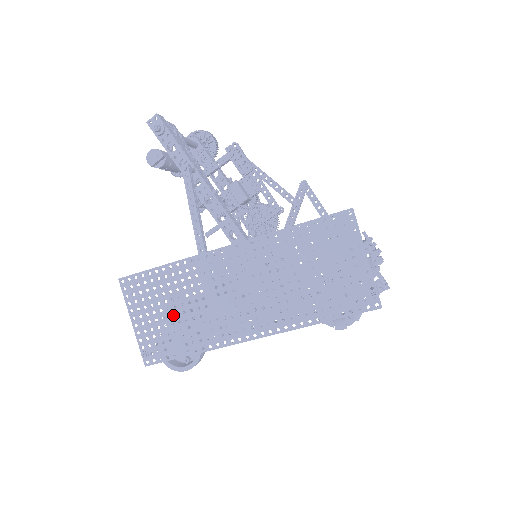
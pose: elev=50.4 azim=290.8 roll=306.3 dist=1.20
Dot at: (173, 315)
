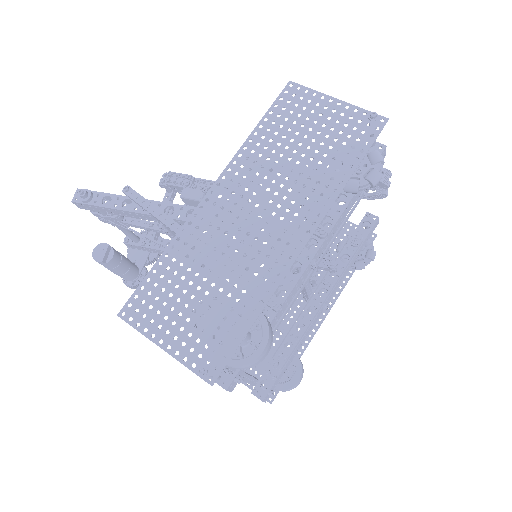
Dot at: (202, 298)
